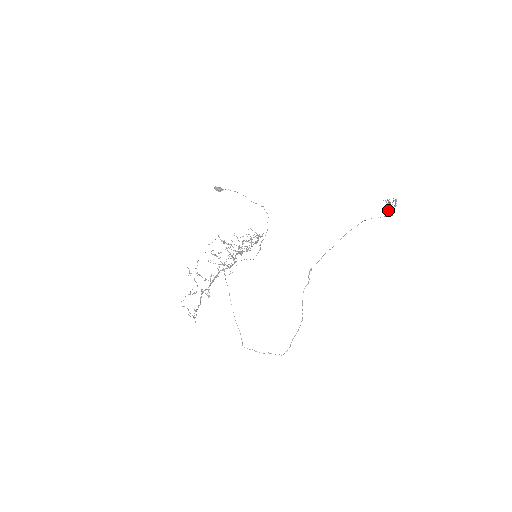
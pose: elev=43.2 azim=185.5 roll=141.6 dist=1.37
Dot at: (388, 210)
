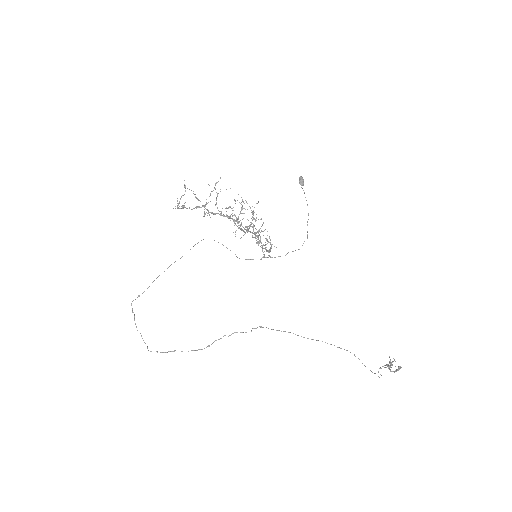
Dot at: occluded
